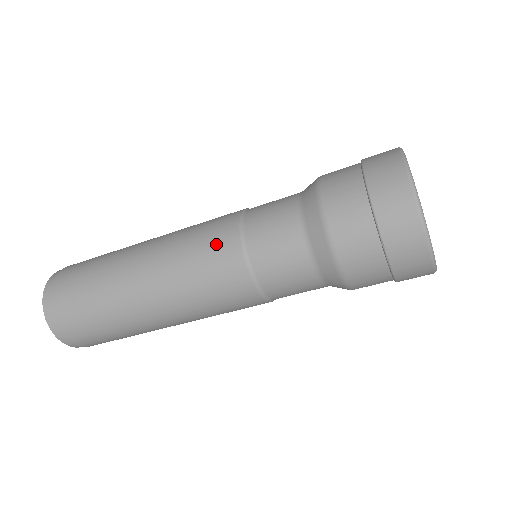
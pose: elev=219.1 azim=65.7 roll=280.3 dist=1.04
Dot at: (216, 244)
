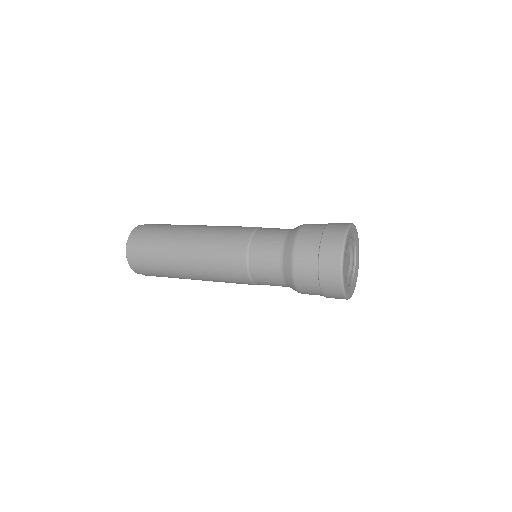
Dot at: (232, 258)
